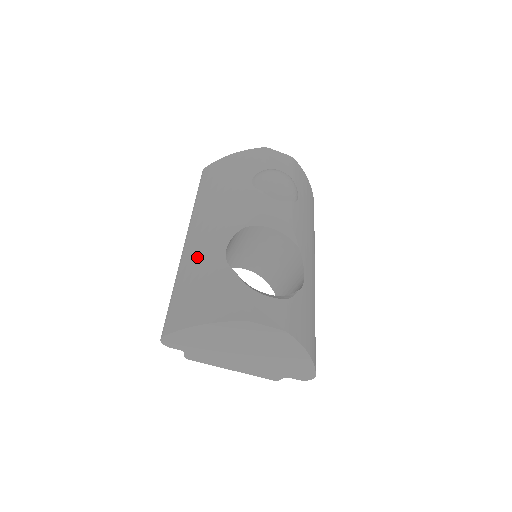
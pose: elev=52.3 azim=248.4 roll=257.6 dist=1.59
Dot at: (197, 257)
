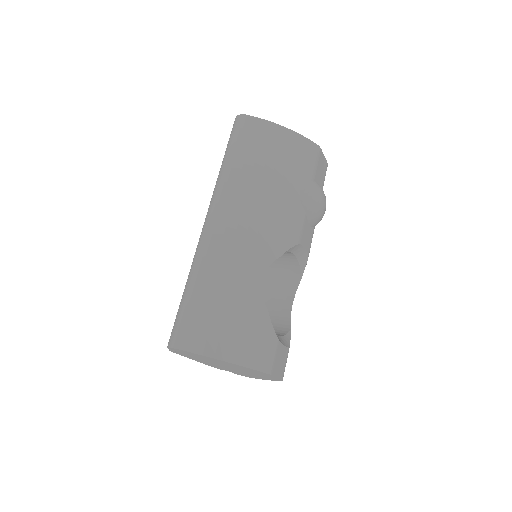
Dot at: (230, 265)
